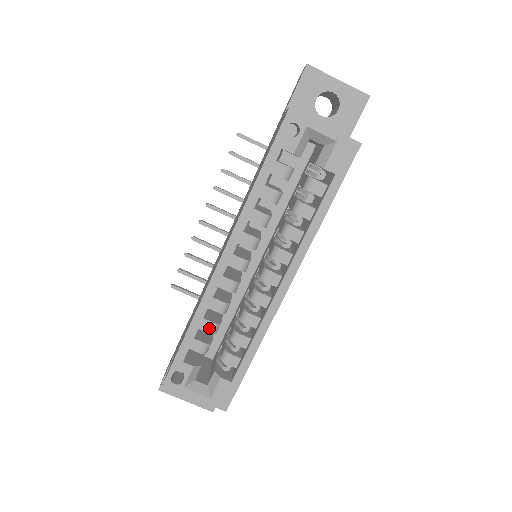
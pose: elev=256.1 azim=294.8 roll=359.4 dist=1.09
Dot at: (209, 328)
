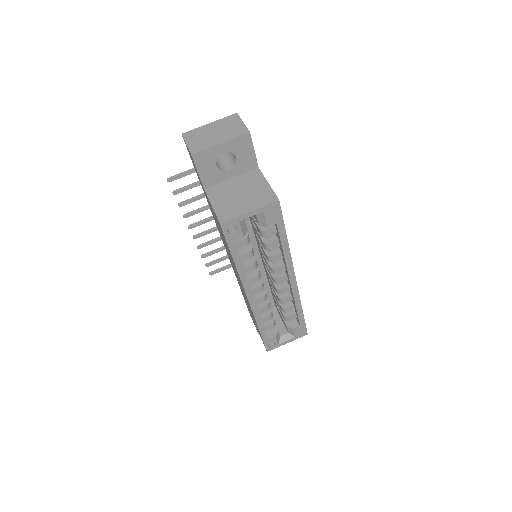
Dot at: (268, 319)
